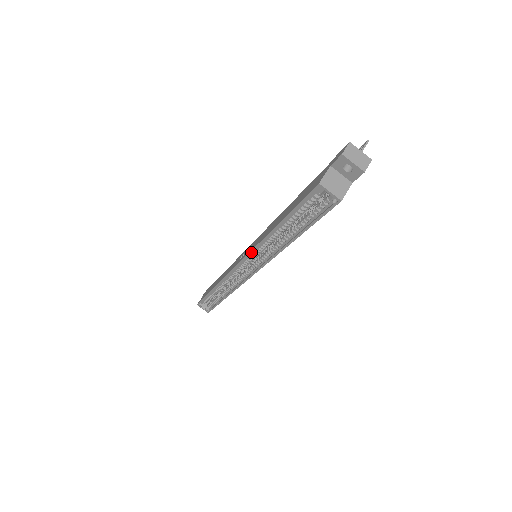
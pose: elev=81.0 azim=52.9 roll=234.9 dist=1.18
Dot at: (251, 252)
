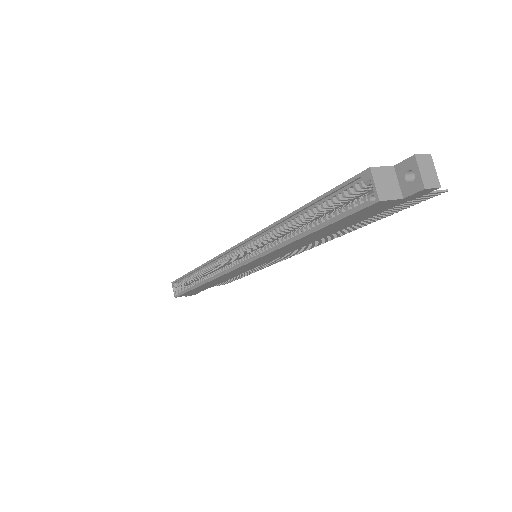
Dot at: (254, 236)
